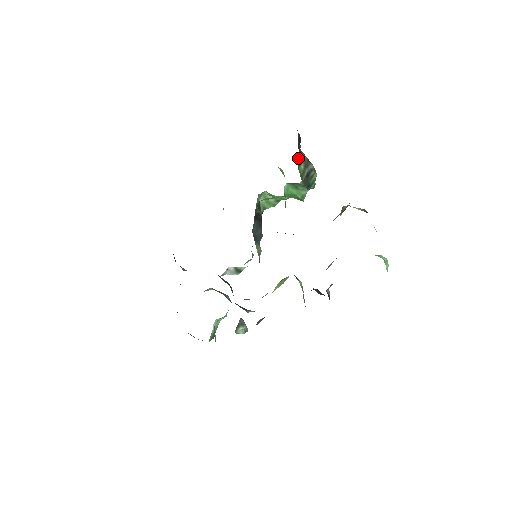
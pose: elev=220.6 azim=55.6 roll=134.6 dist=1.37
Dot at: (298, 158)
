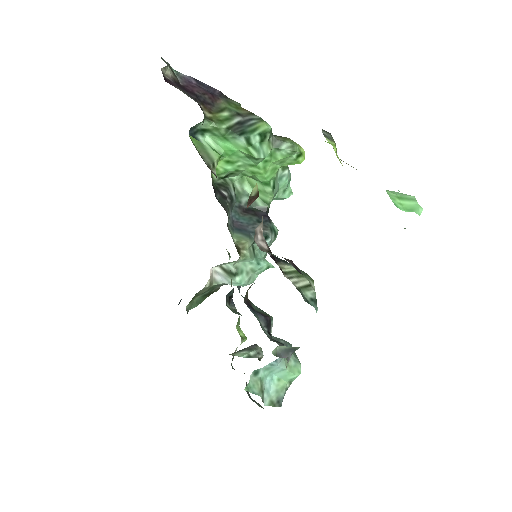
Dot at: (215, 107)
